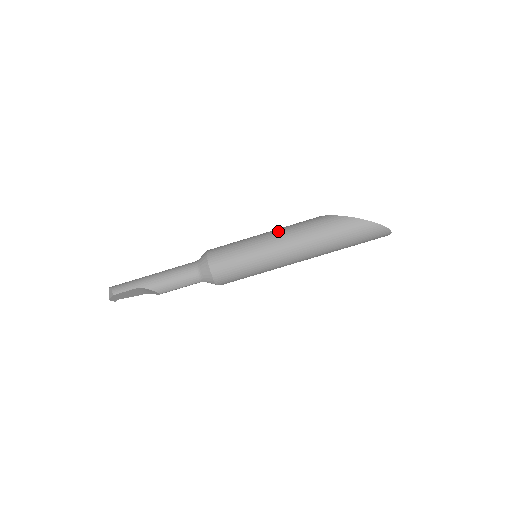
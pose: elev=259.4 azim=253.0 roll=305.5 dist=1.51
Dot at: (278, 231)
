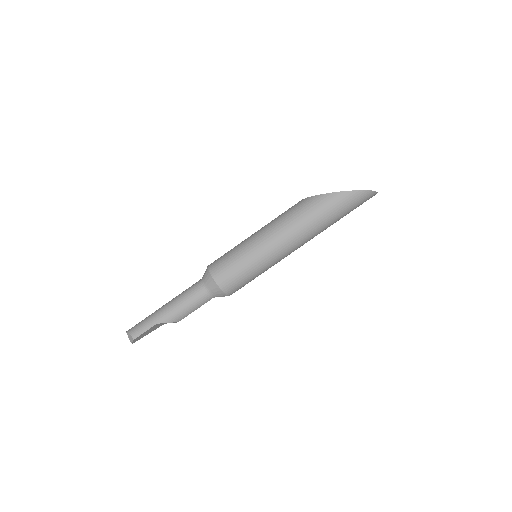
Dot at: (270, 227)
